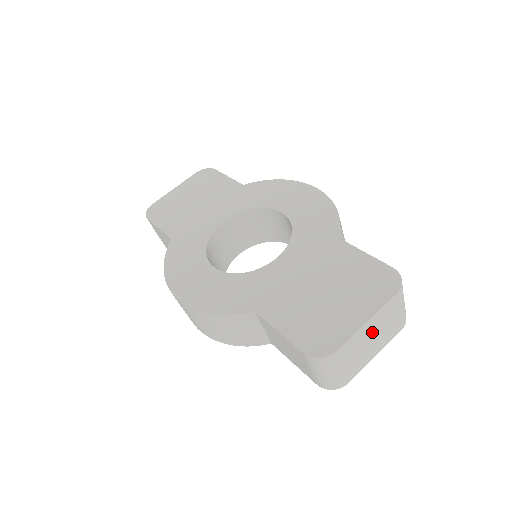
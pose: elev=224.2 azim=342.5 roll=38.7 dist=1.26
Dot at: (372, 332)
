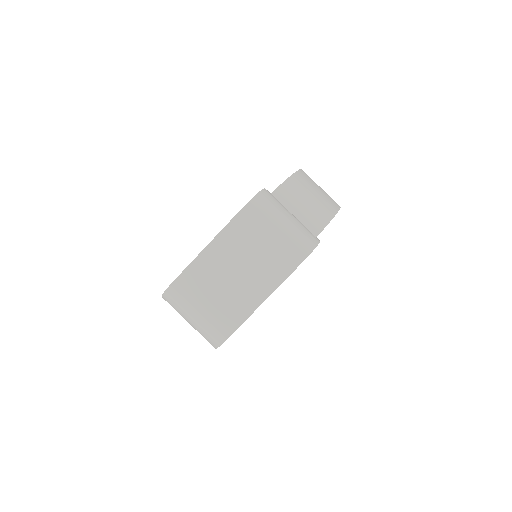
Dot at: (230, 261)
